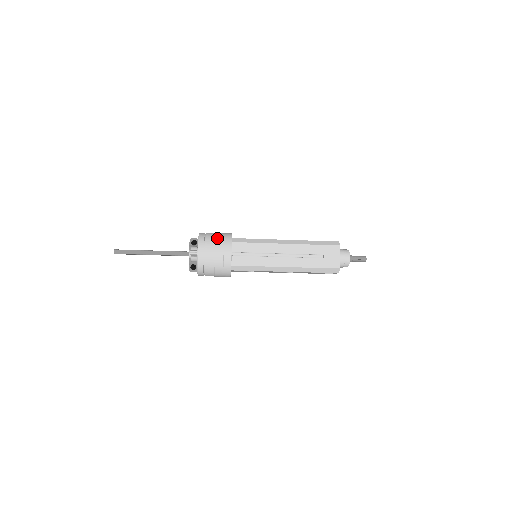
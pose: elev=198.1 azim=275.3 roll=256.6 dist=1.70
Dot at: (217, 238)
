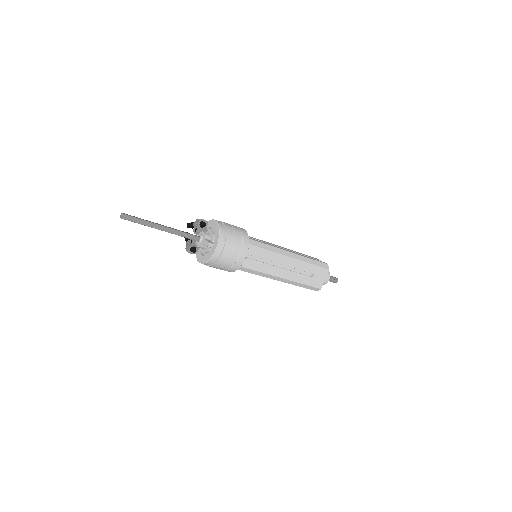
Dot at: (237, 236)
